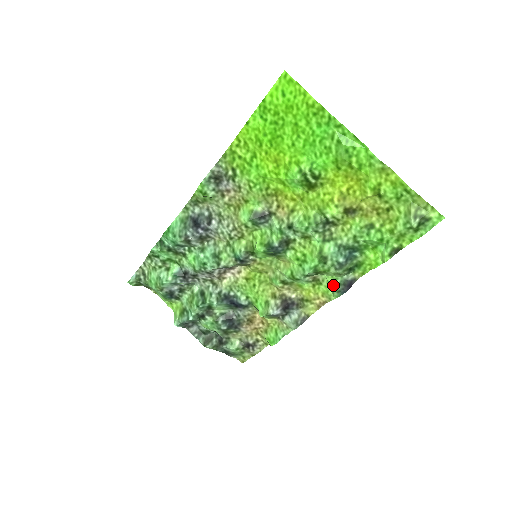
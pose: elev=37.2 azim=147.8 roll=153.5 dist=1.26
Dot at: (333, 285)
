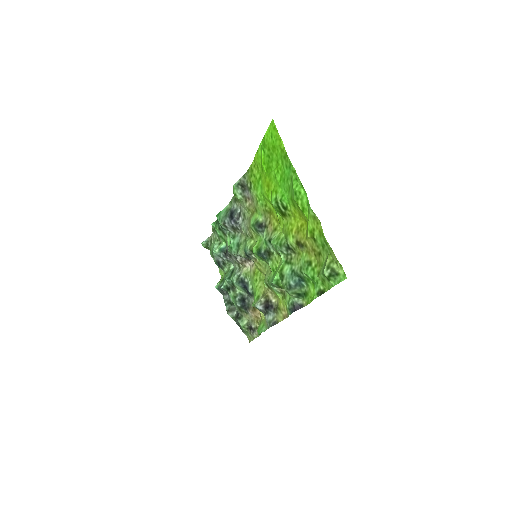
Dot at: (288, 302)
